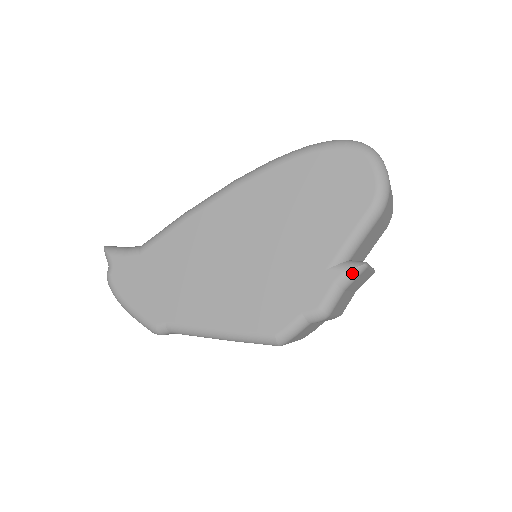
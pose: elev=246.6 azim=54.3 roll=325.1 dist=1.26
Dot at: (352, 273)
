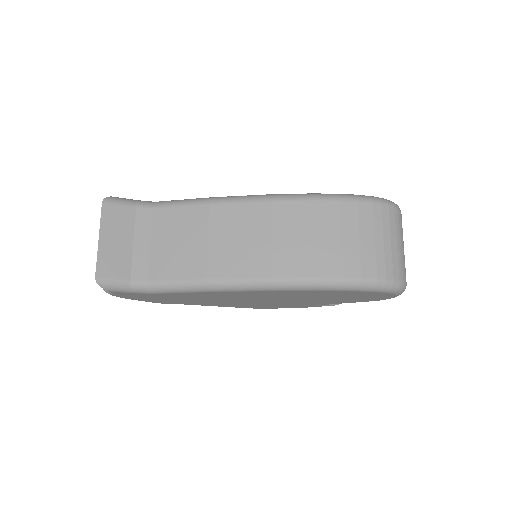
Dot at: (333, 305)
